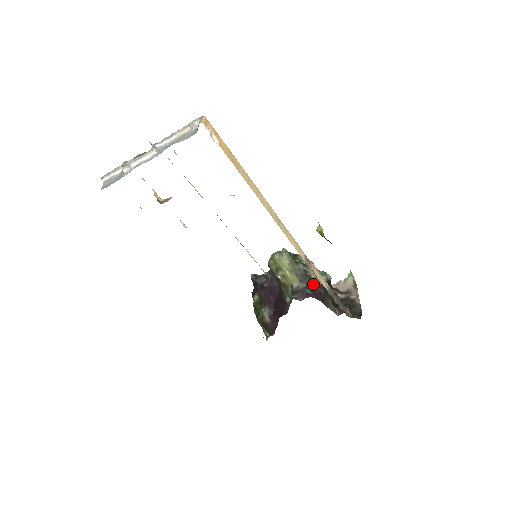
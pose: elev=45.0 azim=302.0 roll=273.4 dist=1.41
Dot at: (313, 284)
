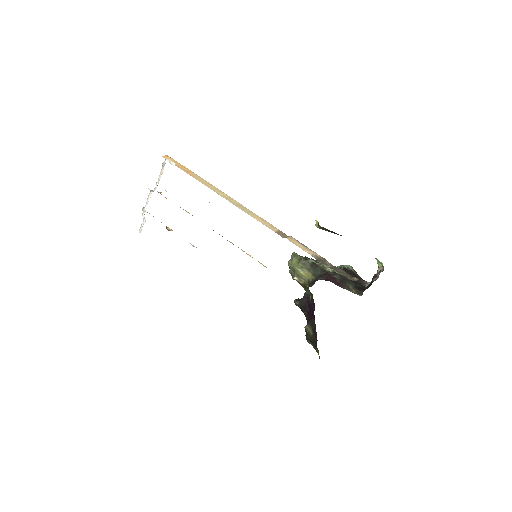
Dot at: (327, 273)
